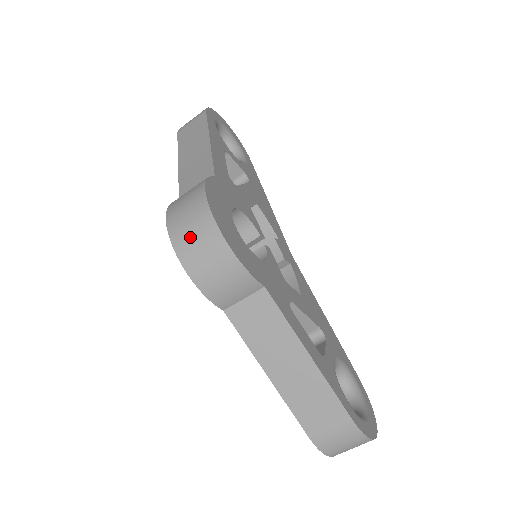
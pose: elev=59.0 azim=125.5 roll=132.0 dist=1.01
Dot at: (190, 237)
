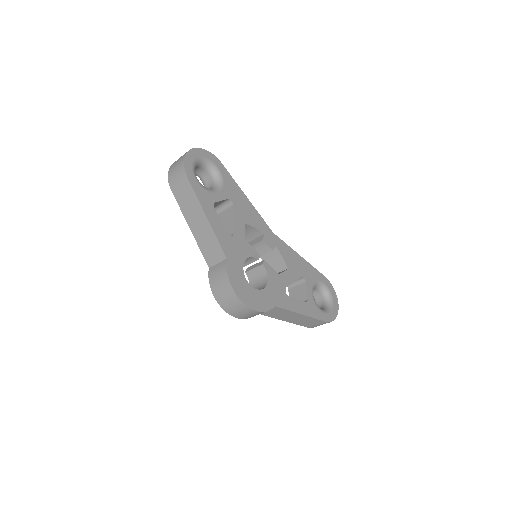
Dot at: (234, 309)
